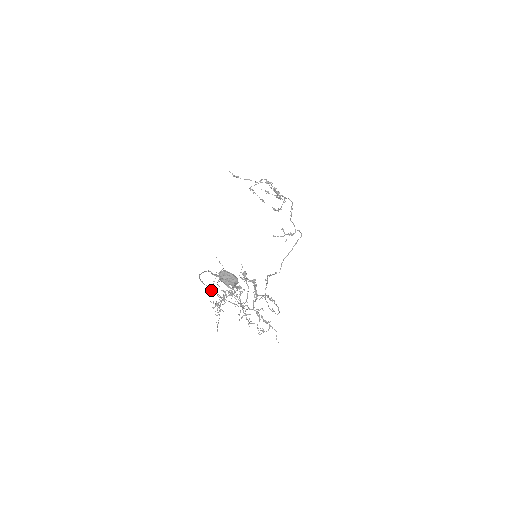
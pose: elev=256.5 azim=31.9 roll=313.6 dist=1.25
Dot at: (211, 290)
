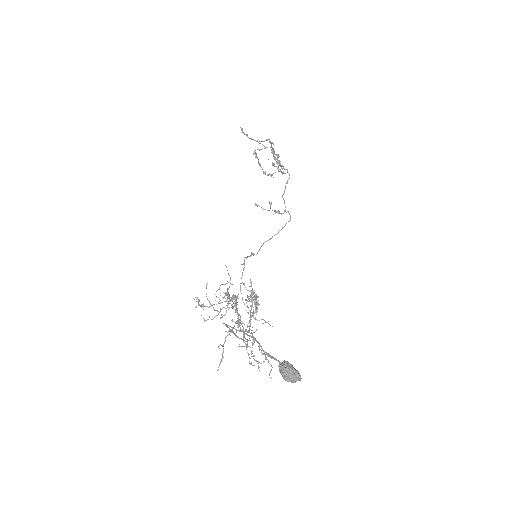
Dot at: (227, 327)
